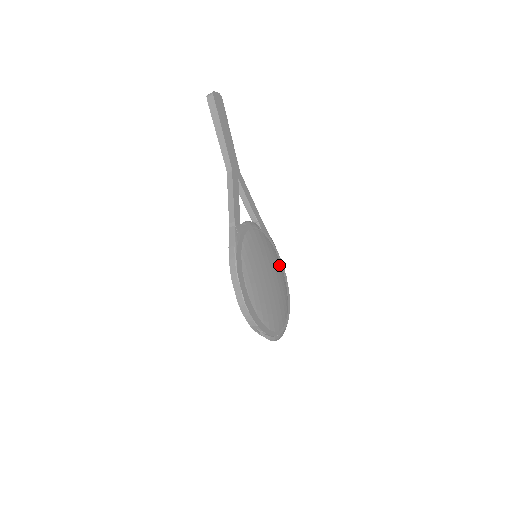
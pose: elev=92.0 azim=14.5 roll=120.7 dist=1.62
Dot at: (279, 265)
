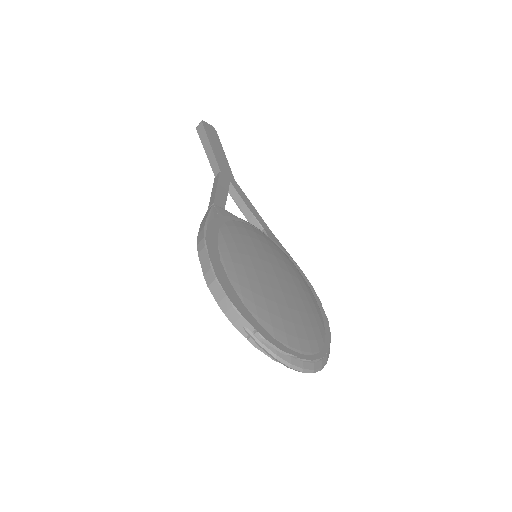
Dot at: (303, 282)
